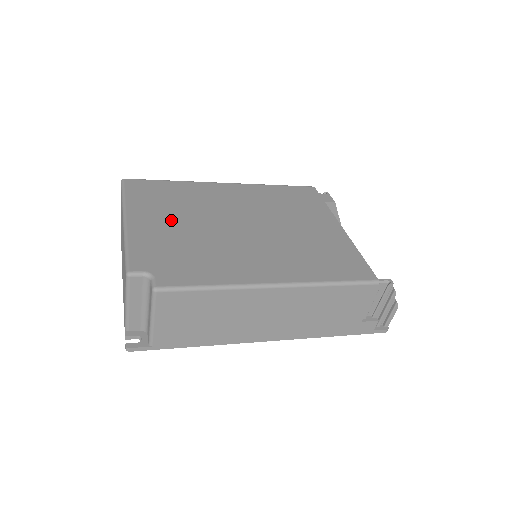
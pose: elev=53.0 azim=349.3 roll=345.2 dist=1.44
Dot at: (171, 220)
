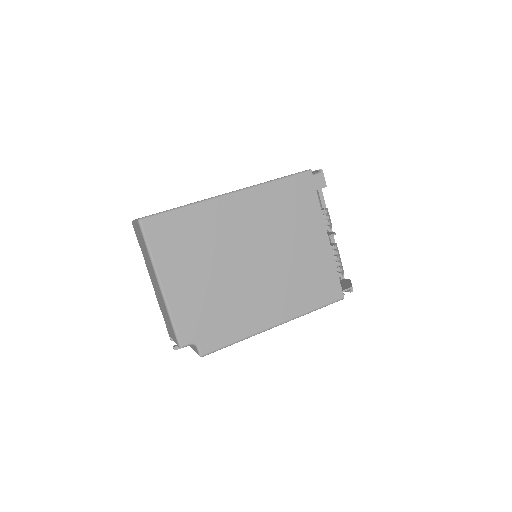
Dot at: (196, 275)
